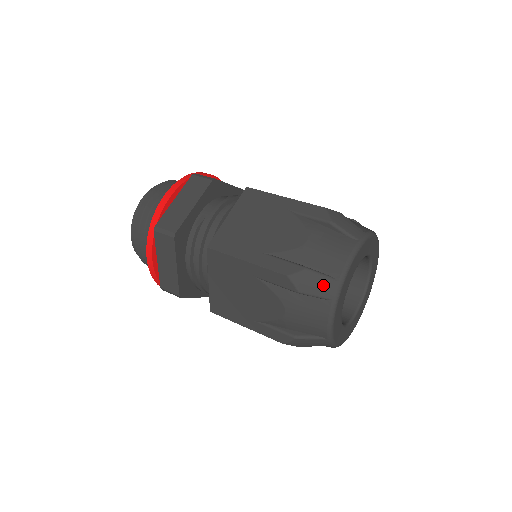
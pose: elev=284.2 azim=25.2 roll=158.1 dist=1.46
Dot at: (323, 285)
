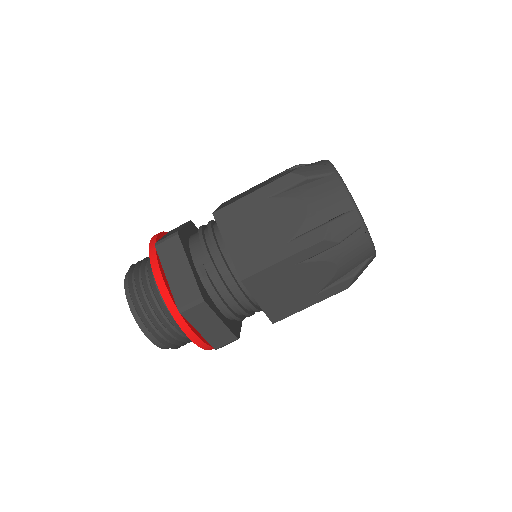
Dot at: (349, 222)
